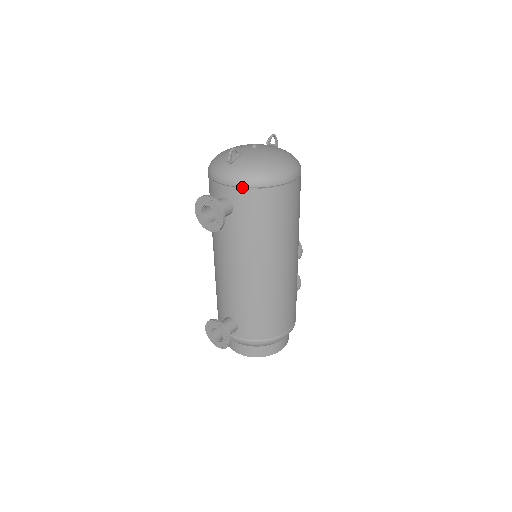
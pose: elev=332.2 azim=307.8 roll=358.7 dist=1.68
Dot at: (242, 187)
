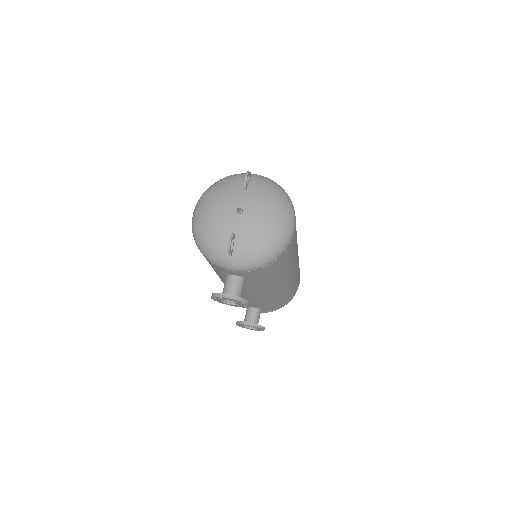
Dot at: (253, 270)
